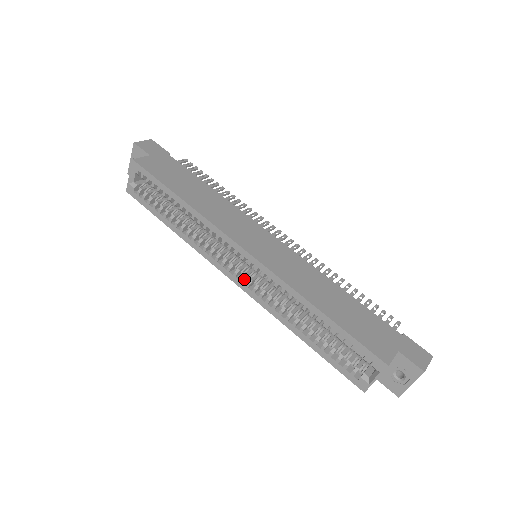
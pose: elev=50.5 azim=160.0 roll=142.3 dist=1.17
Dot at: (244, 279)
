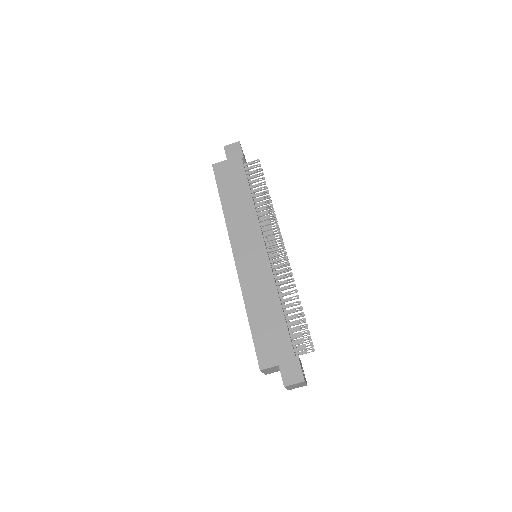
Dot at: occluded
